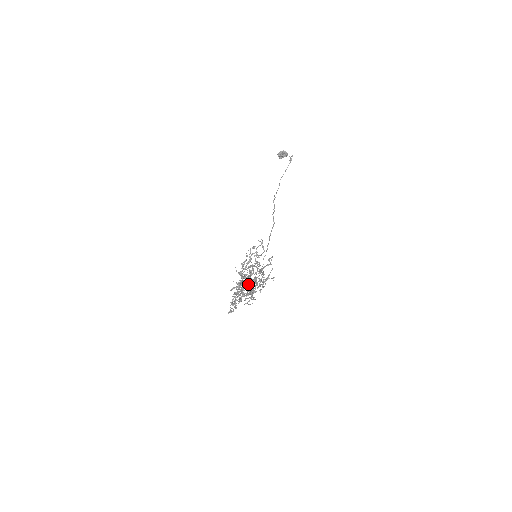
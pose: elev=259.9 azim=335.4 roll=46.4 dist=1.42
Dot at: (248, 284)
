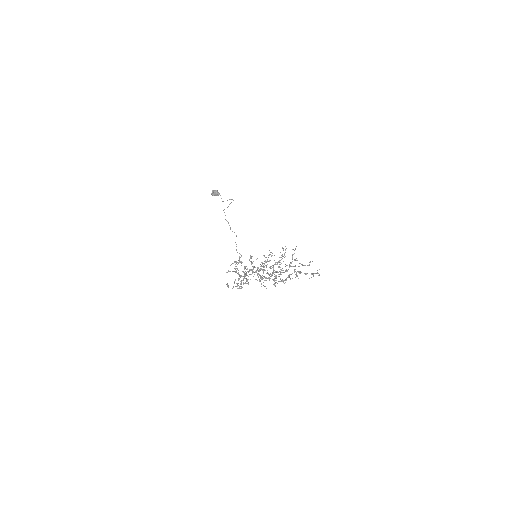
Dot at: occluded
